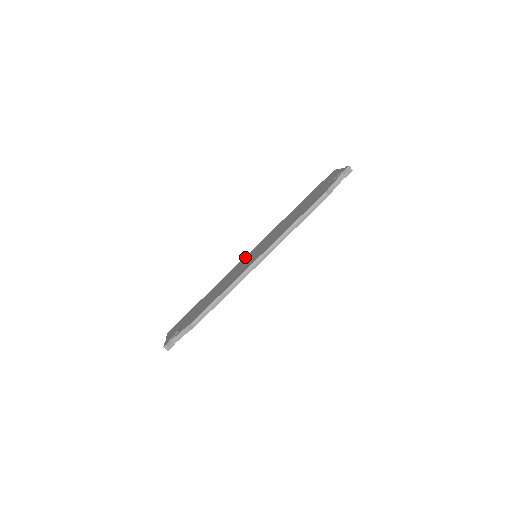
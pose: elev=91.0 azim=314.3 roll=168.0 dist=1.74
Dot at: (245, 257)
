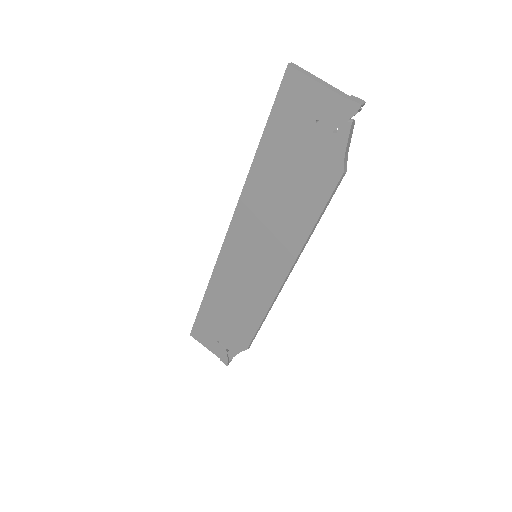
Dot at: (225, 249)
